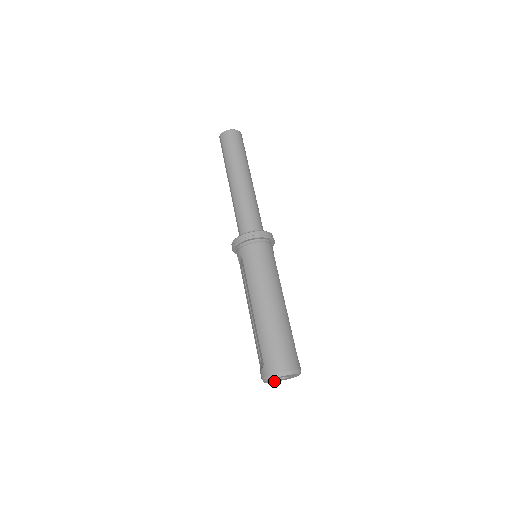
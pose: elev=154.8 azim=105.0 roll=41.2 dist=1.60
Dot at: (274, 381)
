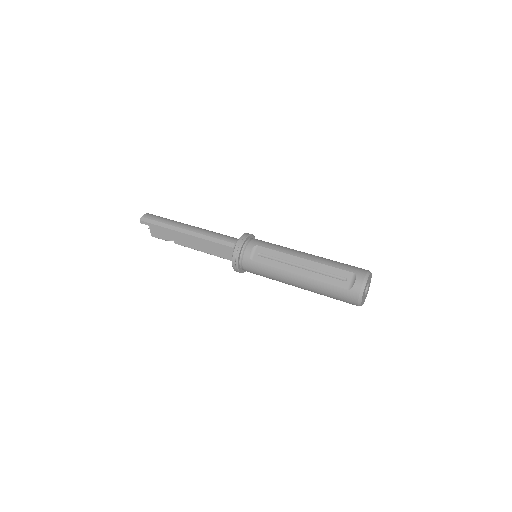
Dot at: (362, 300)
